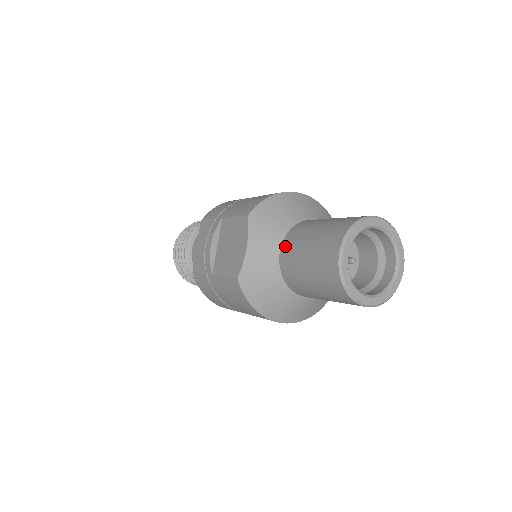
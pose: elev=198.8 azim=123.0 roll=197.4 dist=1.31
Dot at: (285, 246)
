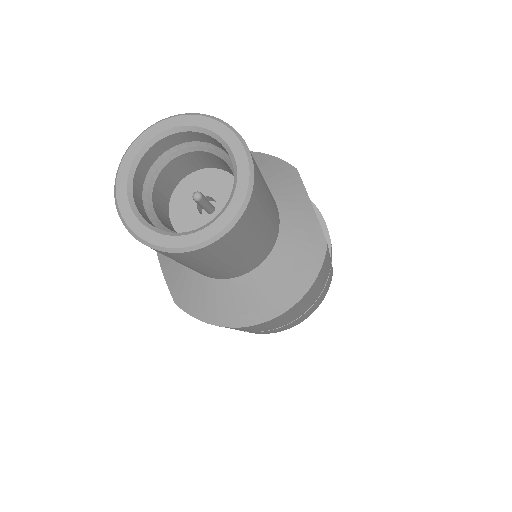
Dot at: occluded
